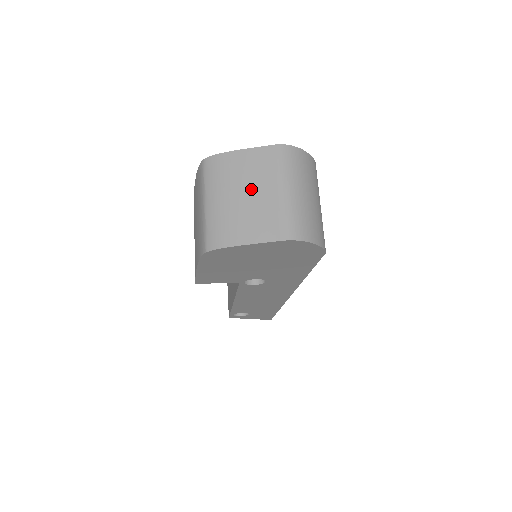
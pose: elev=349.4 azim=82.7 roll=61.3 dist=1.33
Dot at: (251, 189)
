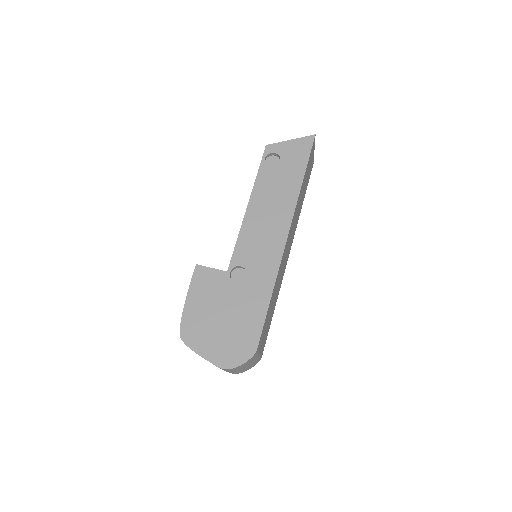
Dot at: occluded
